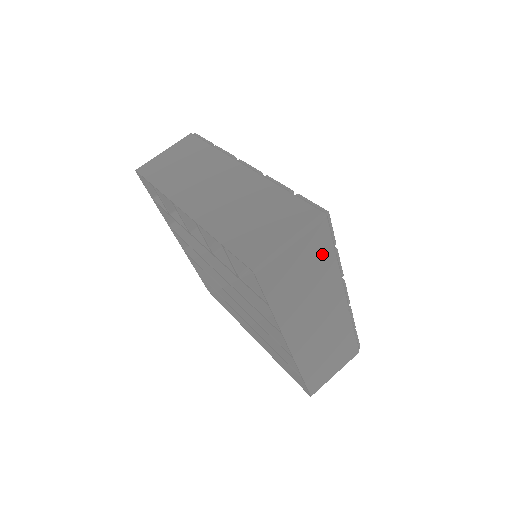
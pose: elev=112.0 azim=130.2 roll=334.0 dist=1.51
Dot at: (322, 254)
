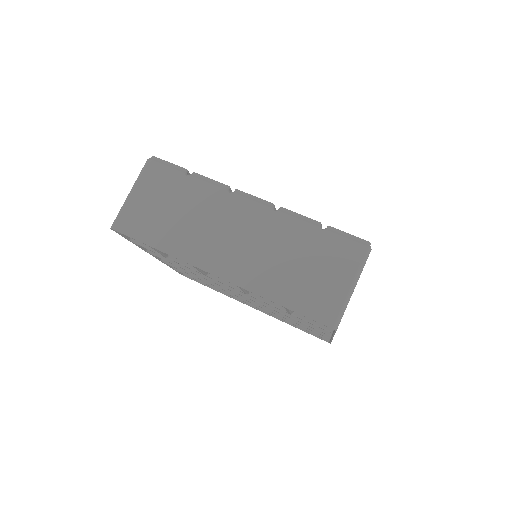
Dot at: occluded
